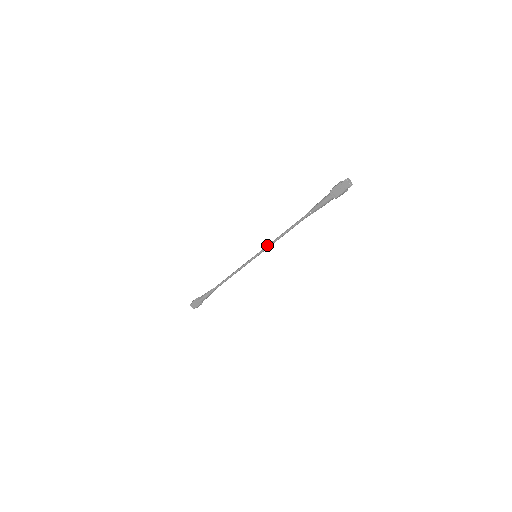
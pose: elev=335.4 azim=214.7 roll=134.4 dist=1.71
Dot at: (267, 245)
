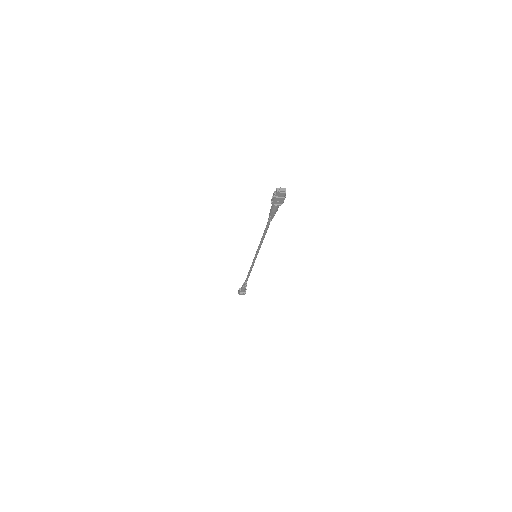
Dot at: (257, 249)
